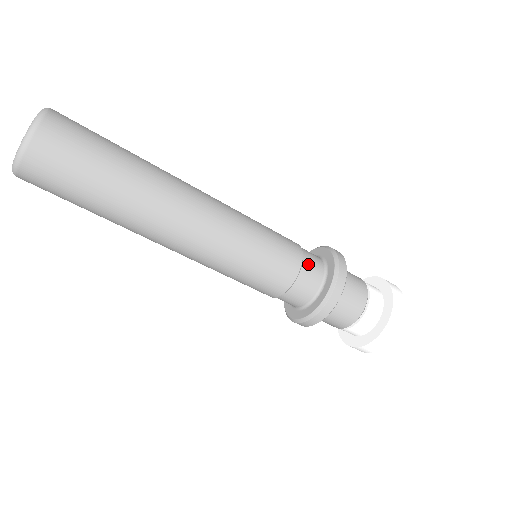
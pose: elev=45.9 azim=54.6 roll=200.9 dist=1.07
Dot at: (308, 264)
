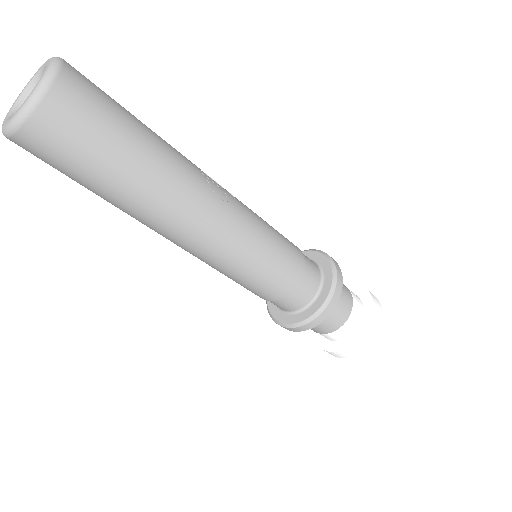
Dot at: (296, 294)
